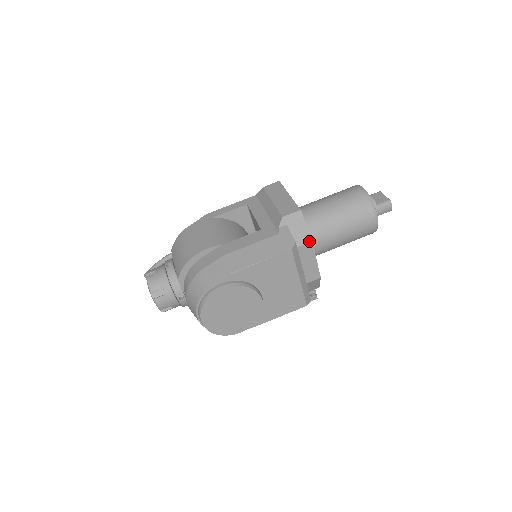
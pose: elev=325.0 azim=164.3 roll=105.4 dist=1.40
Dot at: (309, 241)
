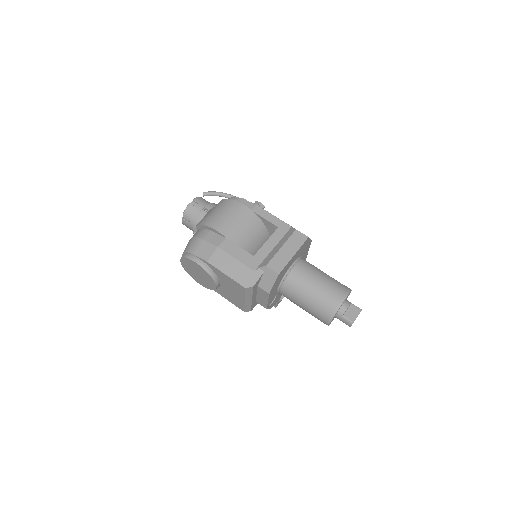
Dot at: (268, 292)
